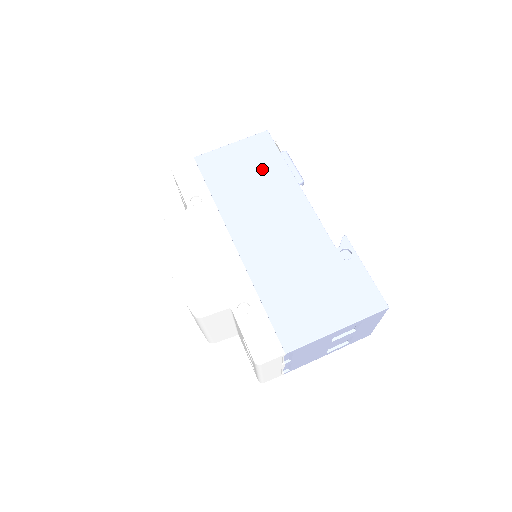
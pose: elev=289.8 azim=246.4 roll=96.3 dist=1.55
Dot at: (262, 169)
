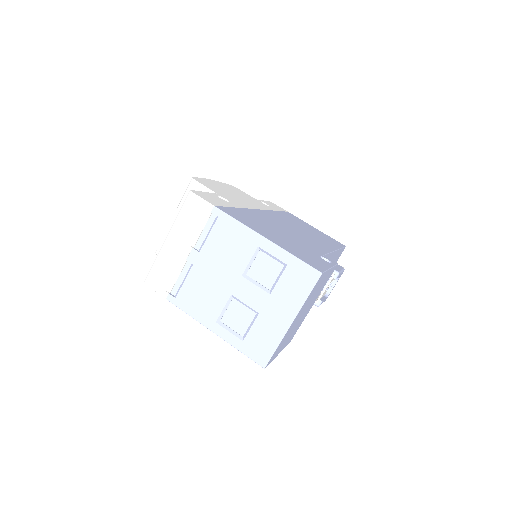
Dot at: (321, 236)
